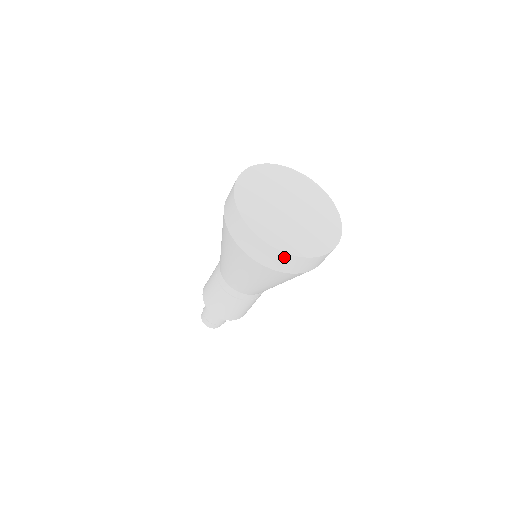
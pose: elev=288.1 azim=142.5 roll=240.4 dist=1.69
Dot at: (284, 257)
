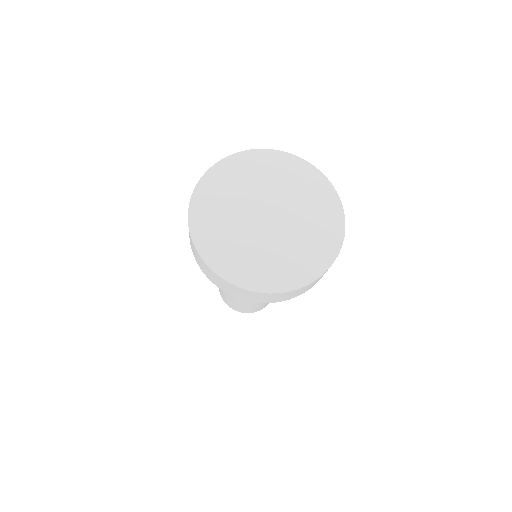
Dot at: (297, 291)
